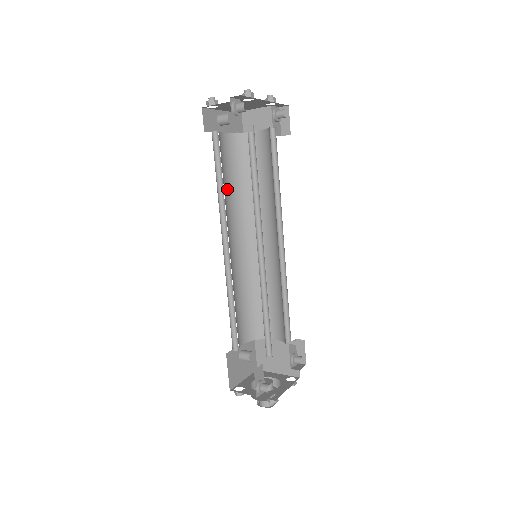
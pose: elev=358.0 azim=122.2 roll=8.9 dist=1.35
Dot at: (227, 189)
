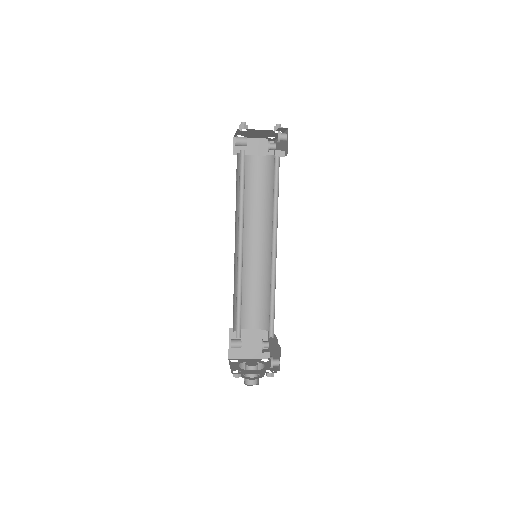
Dot at: occluded
